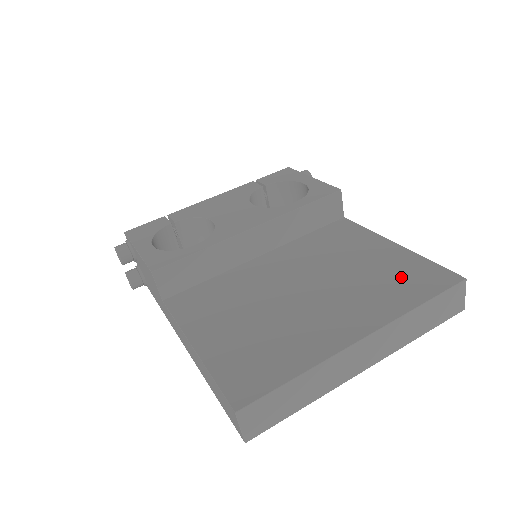
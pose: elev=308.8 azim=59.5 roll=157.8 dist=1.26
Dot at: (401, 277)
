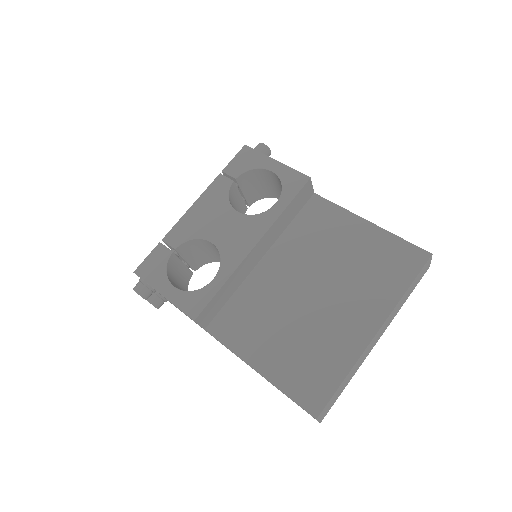
Dot at: (385, 262)
